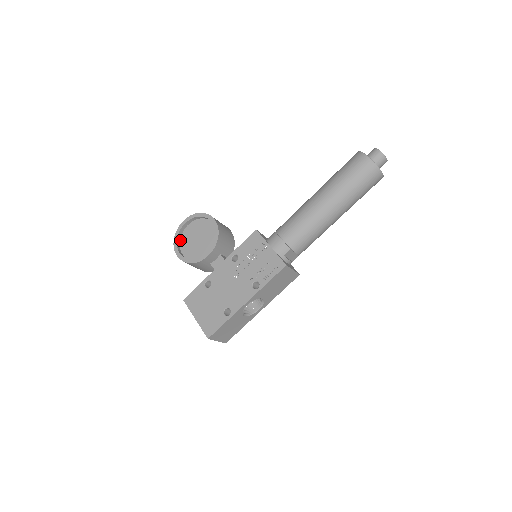
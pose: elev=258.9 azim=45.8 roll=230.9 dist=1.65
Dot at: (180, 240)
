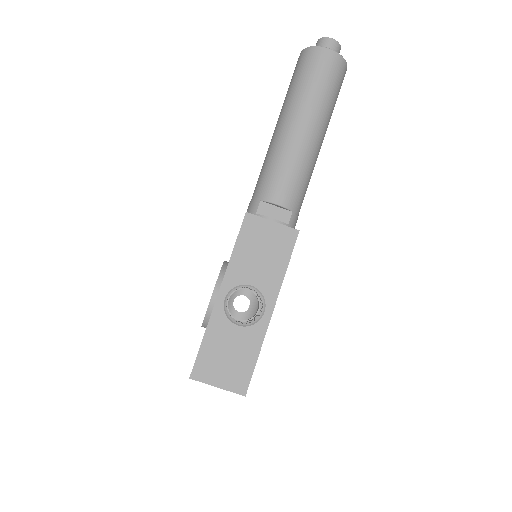
Dot at: occluded
